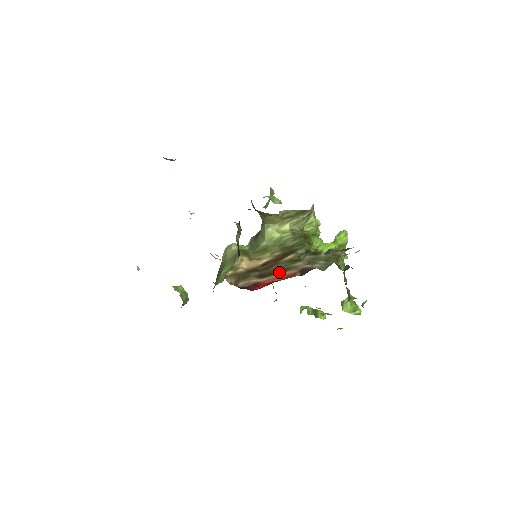
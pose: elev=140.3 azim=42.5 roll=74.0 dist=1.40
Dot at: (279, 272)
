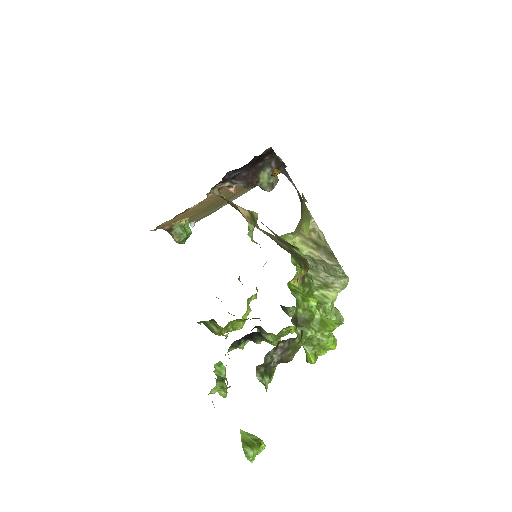
Dot at: occluded
